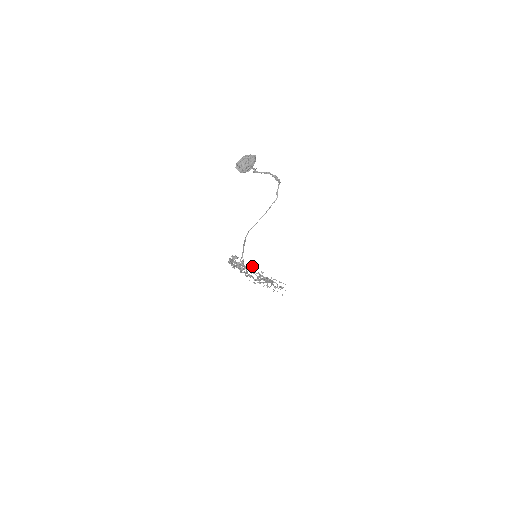
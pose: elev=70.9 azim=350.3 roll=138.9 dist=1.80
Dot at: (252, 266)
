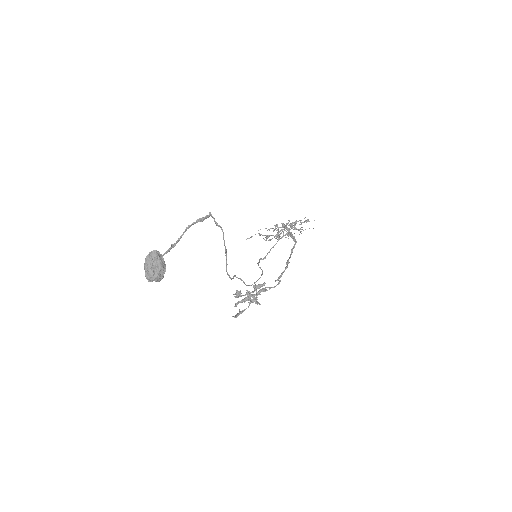
Dot at: (260, 287)
